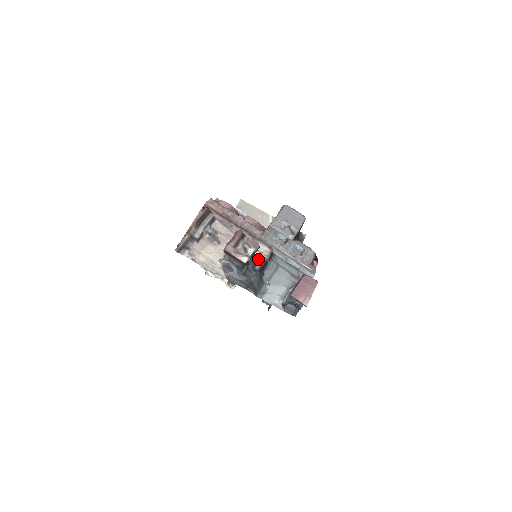
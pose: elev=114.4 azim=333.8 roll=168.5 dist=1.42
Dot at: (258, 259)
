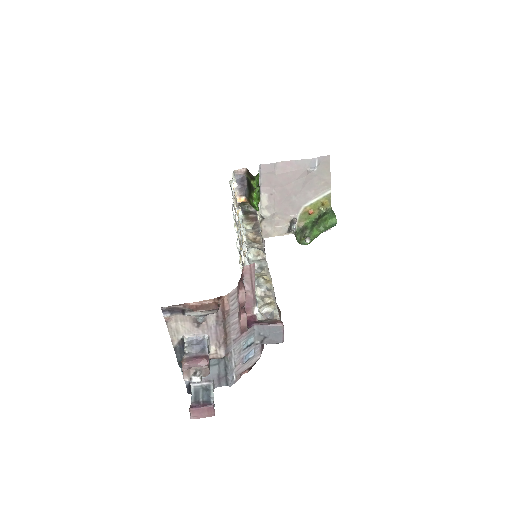
Dot at: (209, 355)
